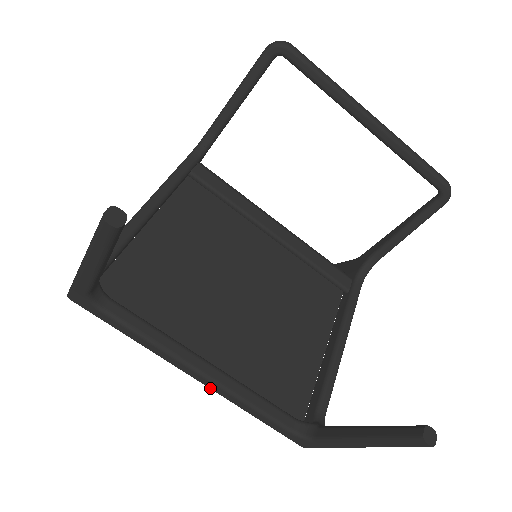
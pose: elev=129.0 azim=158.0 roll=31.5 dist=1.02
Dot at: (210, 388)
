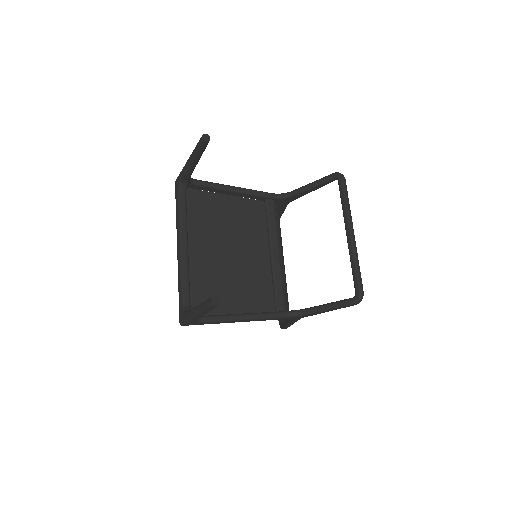
Dot at: (178, 258)
